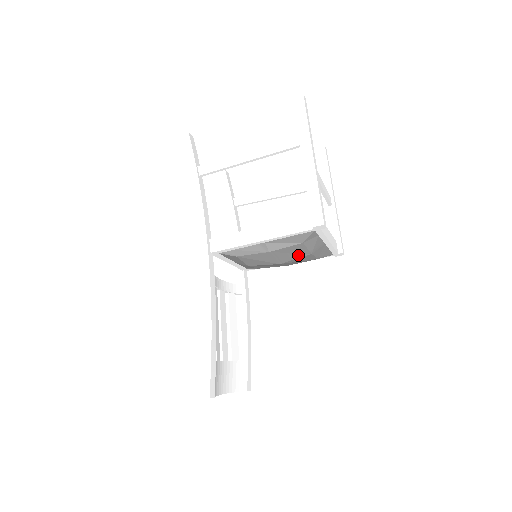
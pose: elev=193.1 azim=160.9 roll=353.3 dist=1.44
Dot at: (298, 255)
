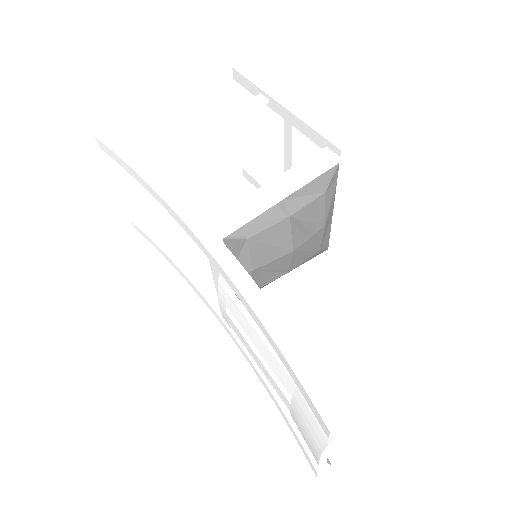
Dot at: (313, 228)
